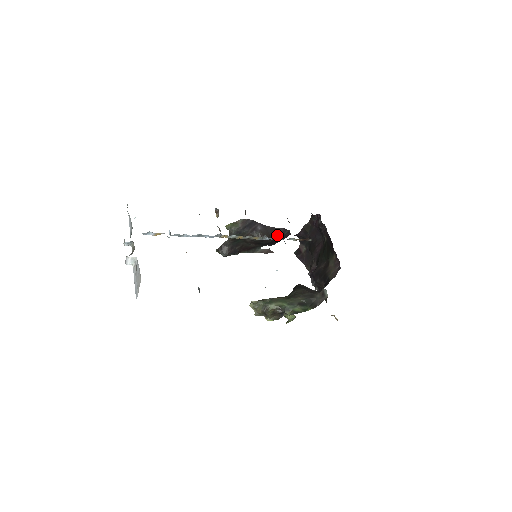
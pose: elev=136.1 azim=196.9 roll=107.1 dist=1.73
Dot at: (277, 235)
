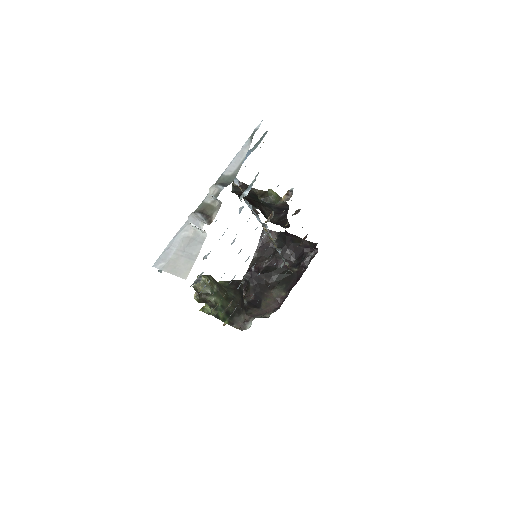
Dot at: (280, 224)
